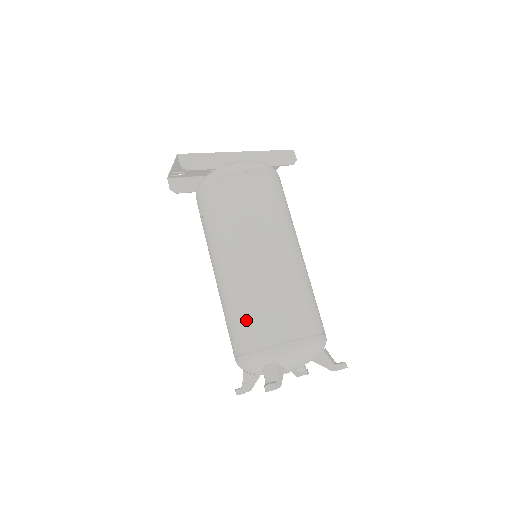
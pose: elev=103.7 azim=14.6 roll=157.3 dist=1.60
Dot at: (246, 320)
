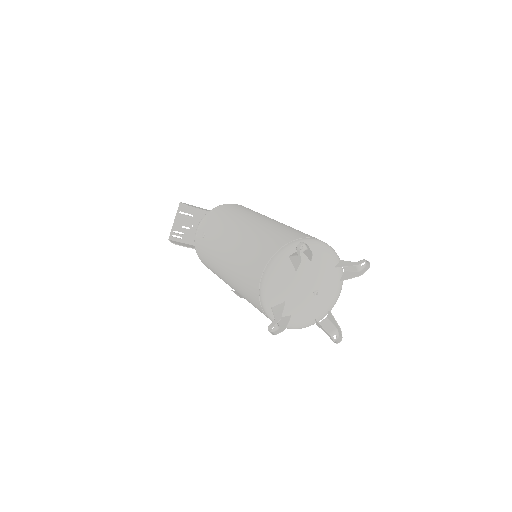
Dot at: (262, 243)
